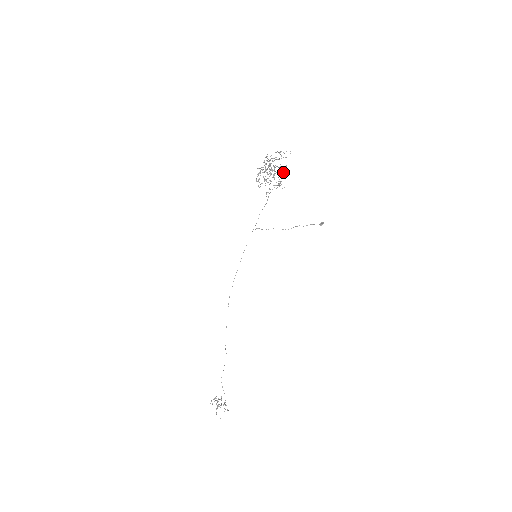
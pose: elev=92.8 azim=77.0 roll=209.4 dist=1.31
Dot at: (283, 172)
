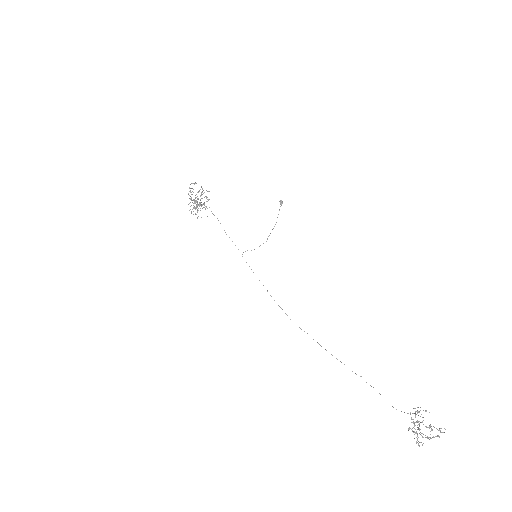
Dot at: occluded
